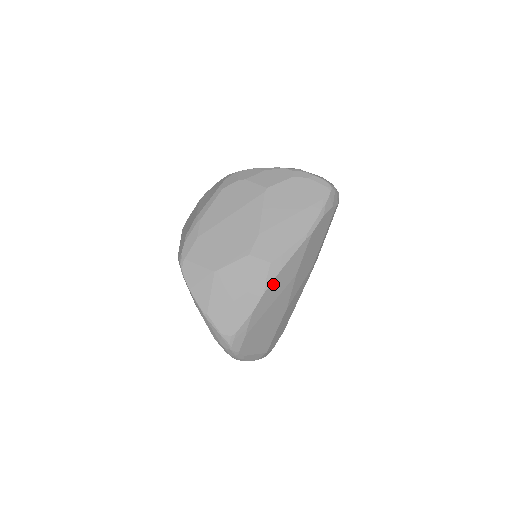
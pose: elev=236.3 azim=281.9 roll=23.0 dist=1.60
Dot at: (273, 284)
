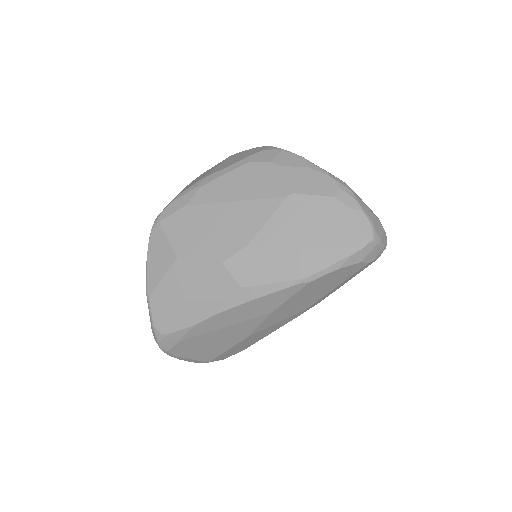
Dot at: (233, 310)
